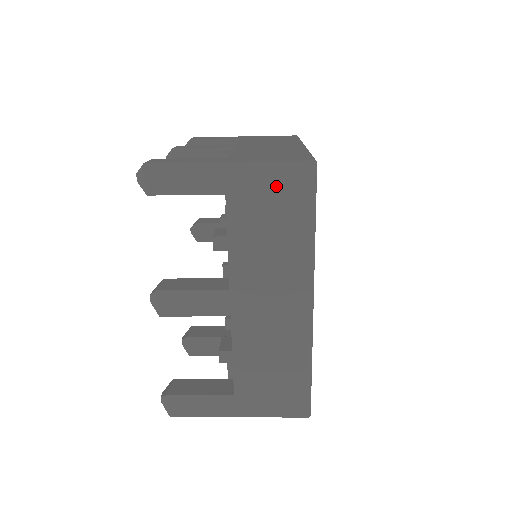
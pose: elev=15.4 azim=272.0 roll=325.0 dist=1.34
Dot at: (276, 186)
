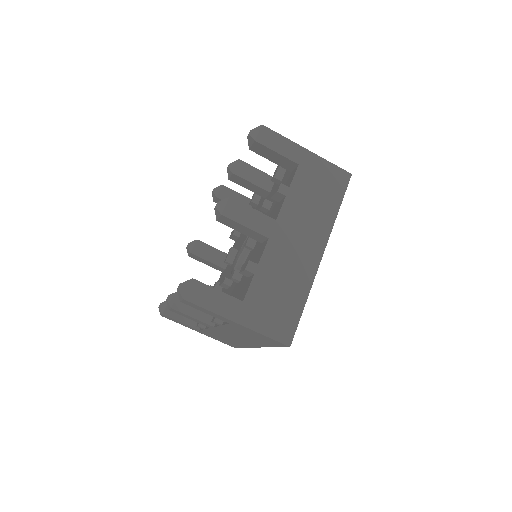
Dot at: (327, 175)
